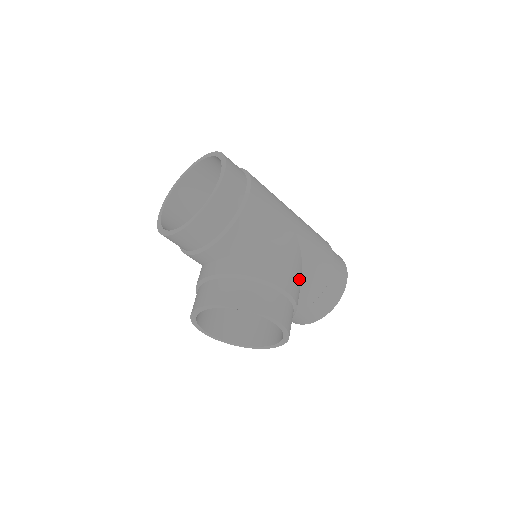
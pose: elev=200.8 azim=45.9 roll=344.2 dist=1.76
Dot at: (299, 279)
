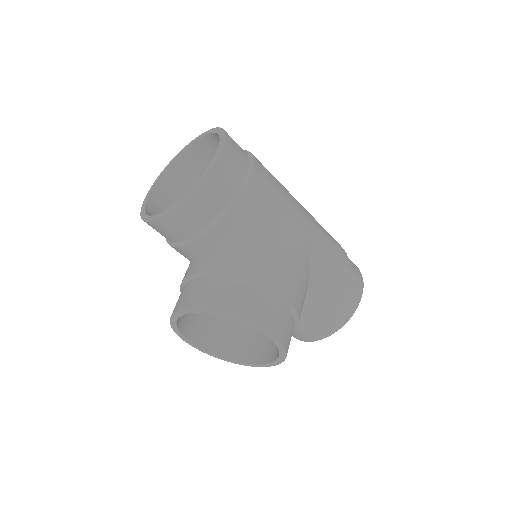
Dot at: (304, 286)
